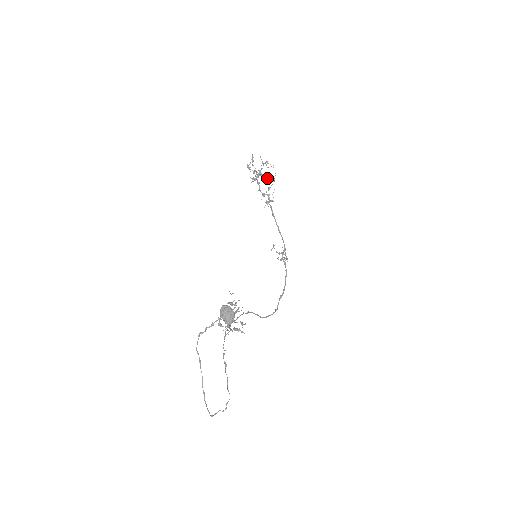
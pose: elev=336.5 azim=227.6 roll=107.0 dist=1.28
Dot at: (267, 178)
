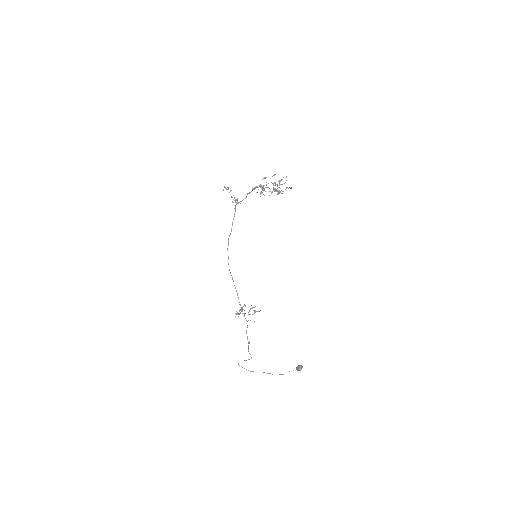
Dot at: occluded
